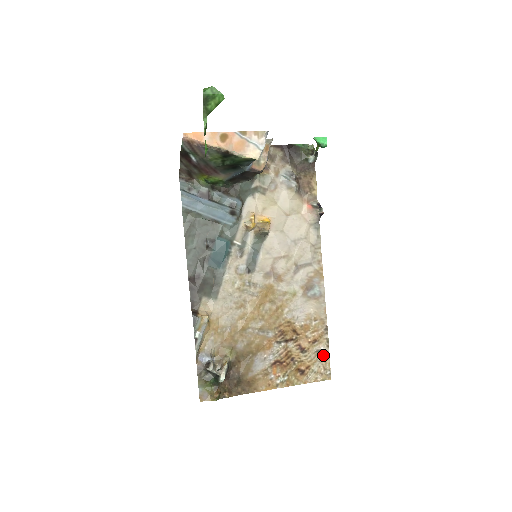
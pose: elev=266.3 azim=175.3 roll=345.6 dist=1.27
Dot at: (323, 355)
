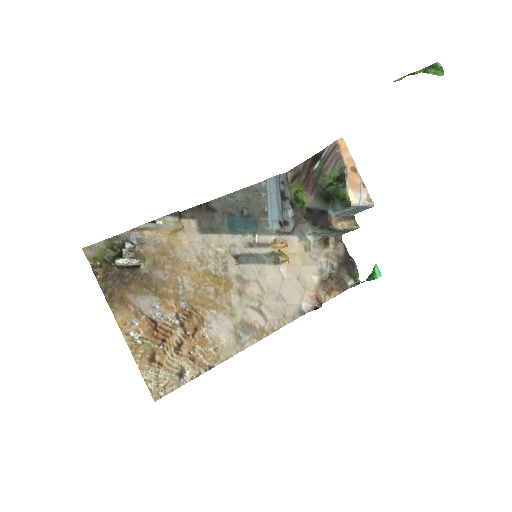
Dot at: (180, 377)
